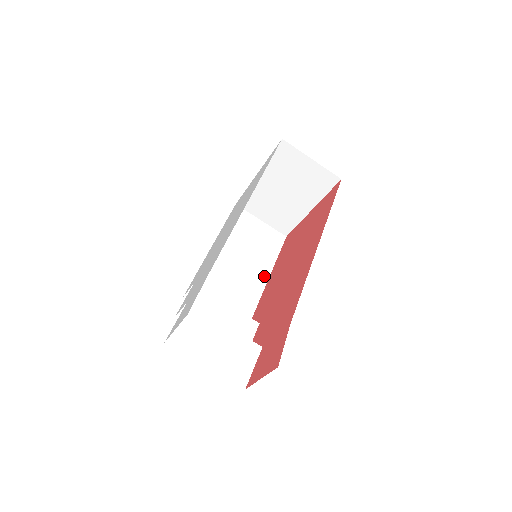
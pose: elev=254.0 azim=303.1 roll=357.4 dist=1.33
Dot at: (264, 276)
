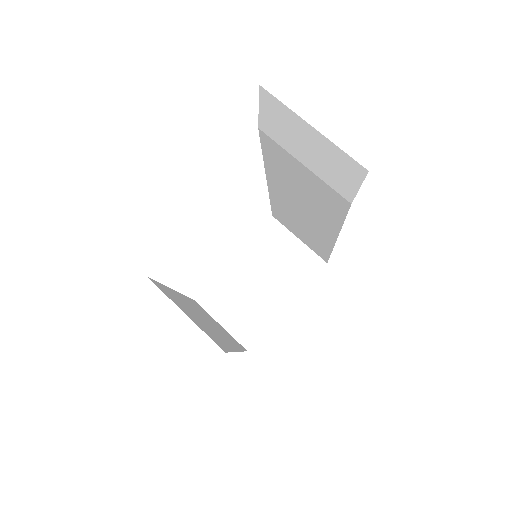
Dot at: (234, 346)
